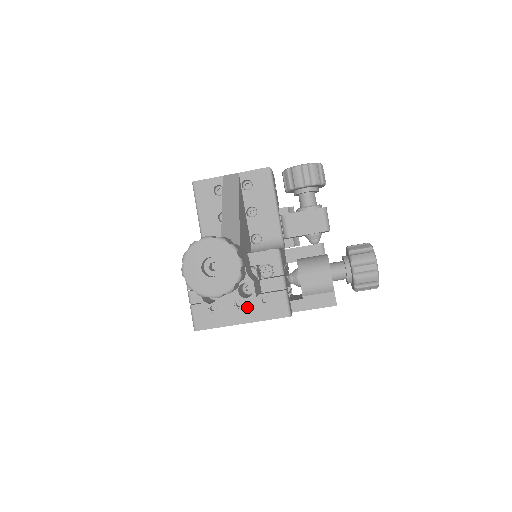
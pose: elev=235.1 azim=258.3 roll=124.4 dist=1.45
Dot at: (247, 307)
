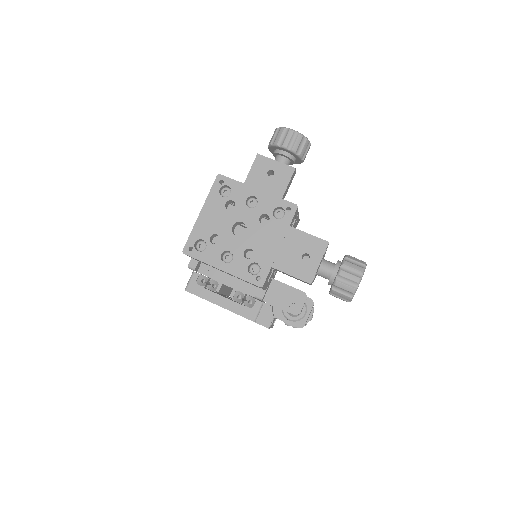
Dot at: occluded
